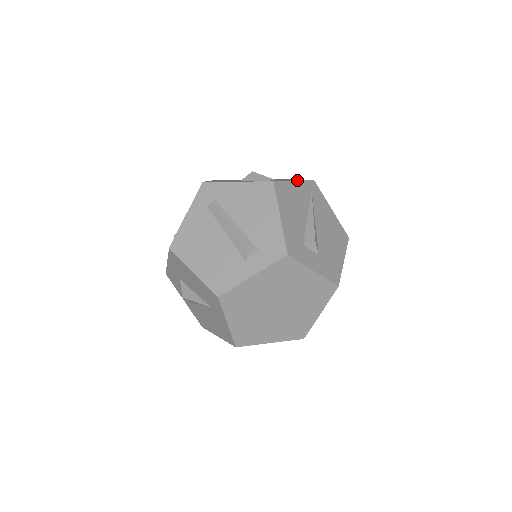
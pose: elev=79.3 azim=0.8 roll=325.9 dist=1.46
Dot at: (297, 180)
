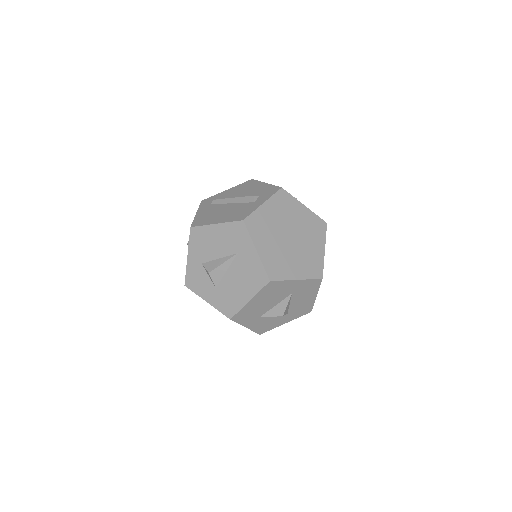
Dot at: occluded
